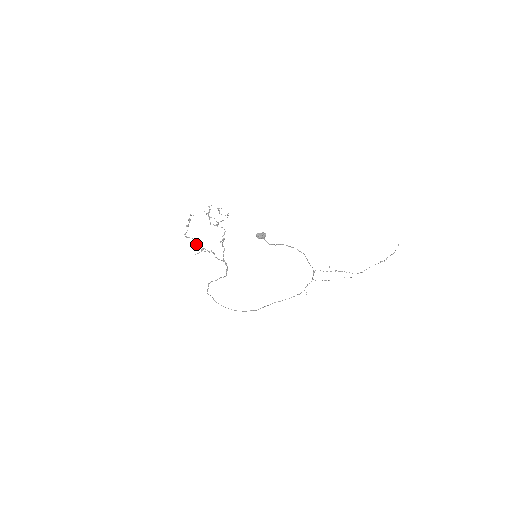
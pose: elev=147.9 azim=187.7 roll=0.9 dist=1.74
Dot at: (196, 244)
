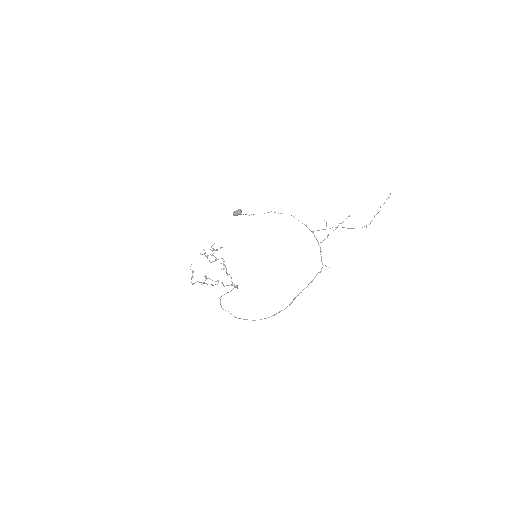
Dot at: occluded
